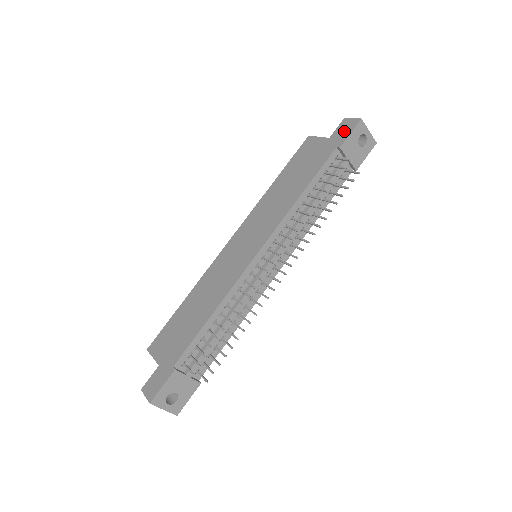
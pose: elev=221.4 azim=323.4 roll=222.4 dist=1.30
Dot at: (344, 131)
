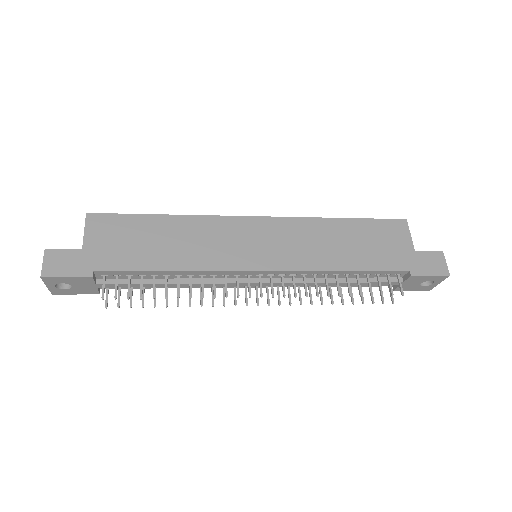
Dot at: (429, 265)
